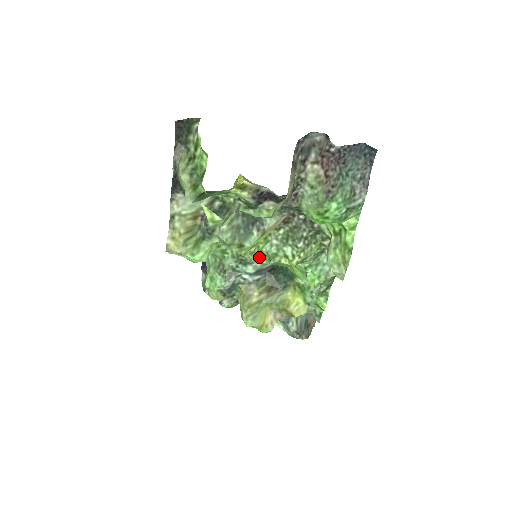
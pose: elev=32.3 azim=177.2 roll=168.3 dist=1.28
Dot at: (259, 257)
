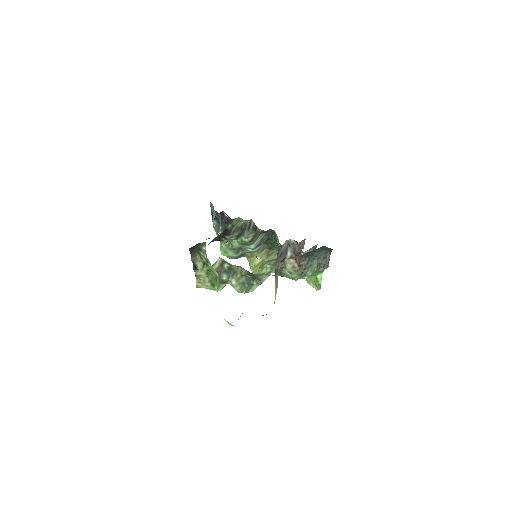
Dot at: occluded
